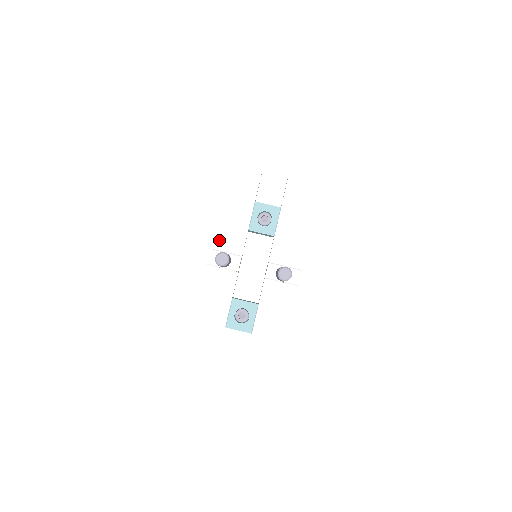
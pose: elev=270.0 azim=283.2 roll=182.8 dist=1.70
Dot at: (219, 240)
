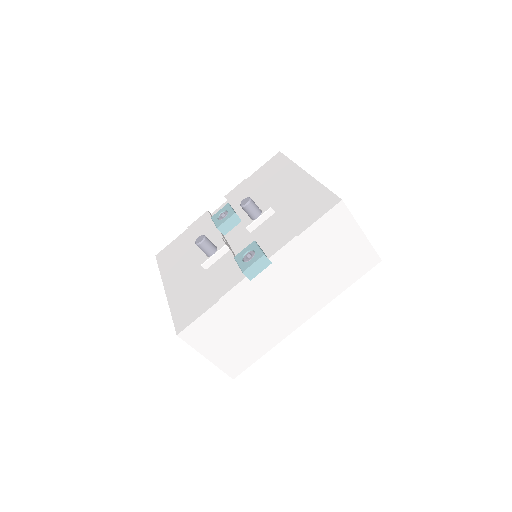
Dot at: occluded
